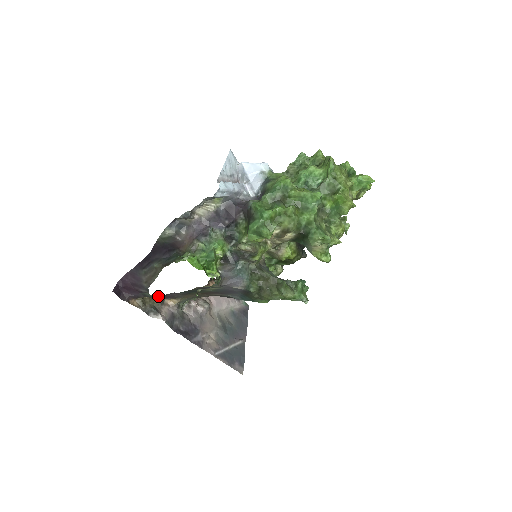
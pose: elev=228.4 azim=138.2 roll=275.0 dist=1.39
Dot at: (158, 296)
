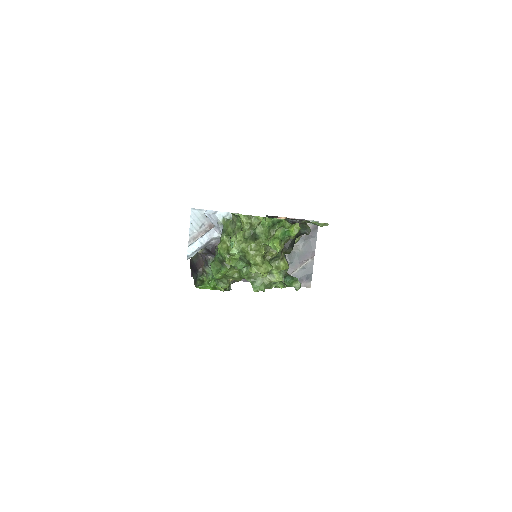
Dot at: occluded
